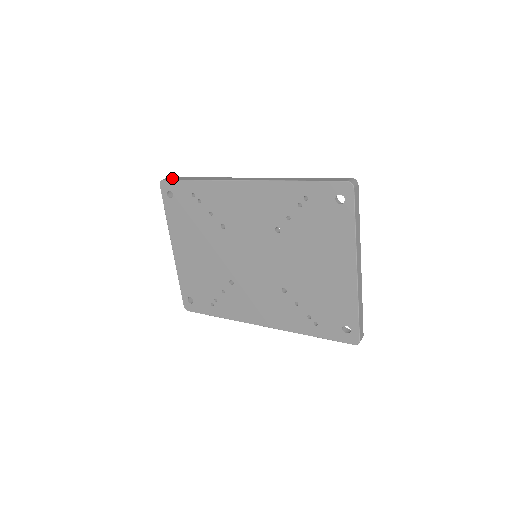
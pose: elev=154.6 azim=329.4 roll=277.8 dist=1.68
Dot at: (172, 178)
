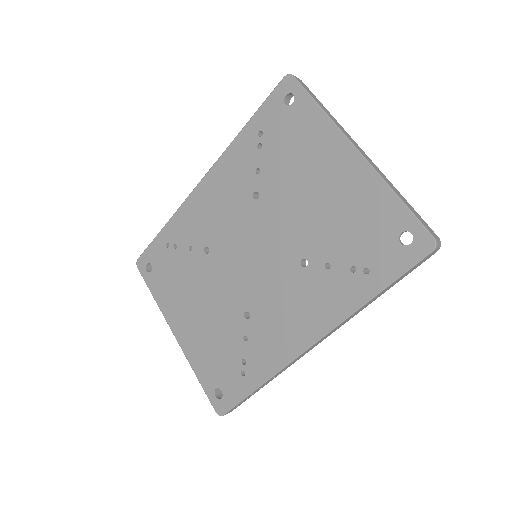
Dot at: occluded
